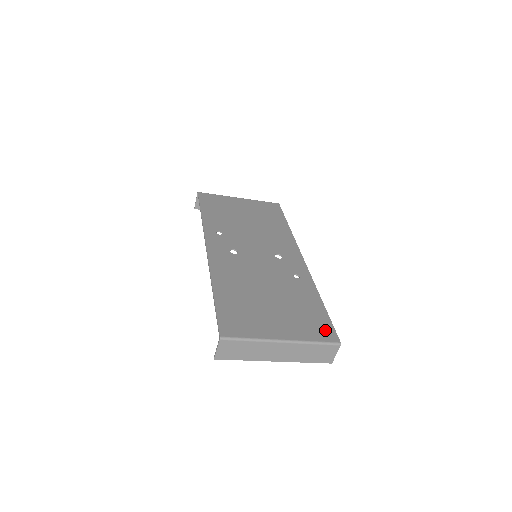
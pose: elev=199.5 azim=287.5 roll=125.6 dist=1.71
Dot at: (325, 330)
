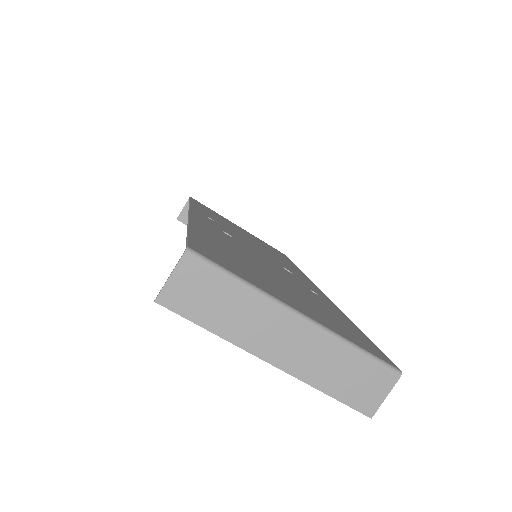
Dot at: (370, 346)
